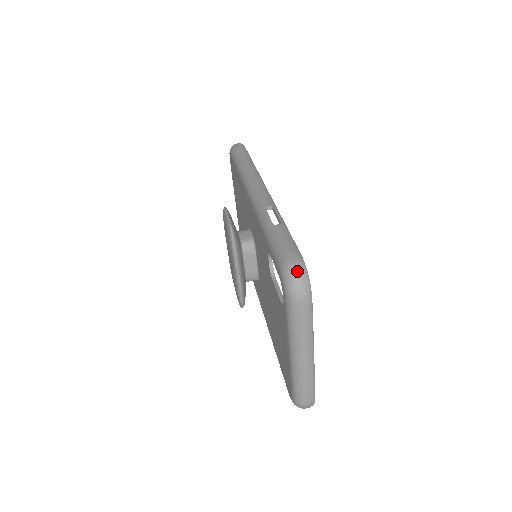
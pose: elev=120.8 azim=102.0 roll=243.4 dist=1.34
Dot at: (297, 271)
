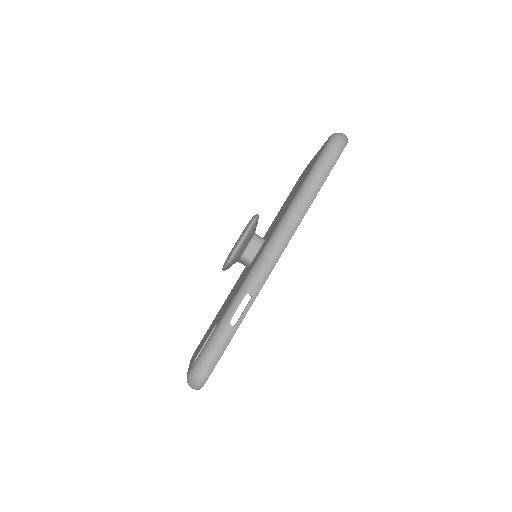
Dot at: (197, 381)
